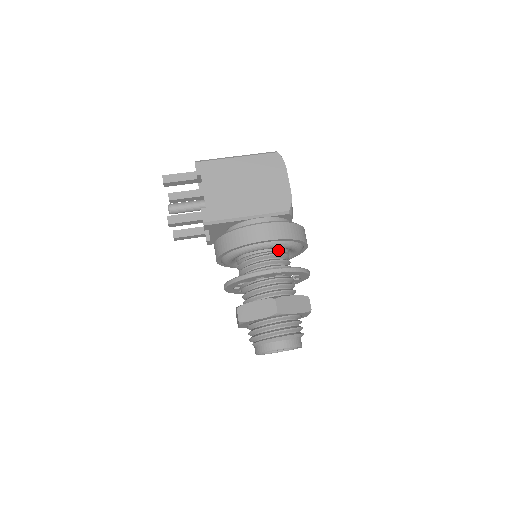
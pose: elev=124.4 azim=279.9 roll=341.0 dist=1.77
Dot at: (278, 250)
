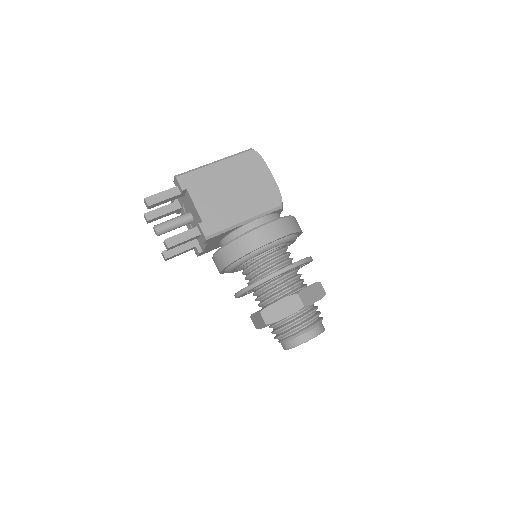
Dot at: (281, 246)
